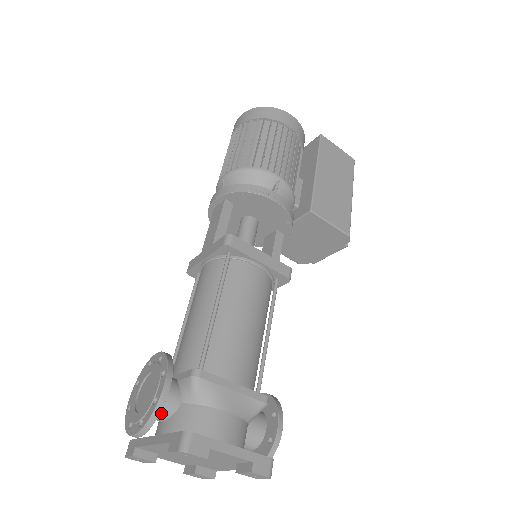
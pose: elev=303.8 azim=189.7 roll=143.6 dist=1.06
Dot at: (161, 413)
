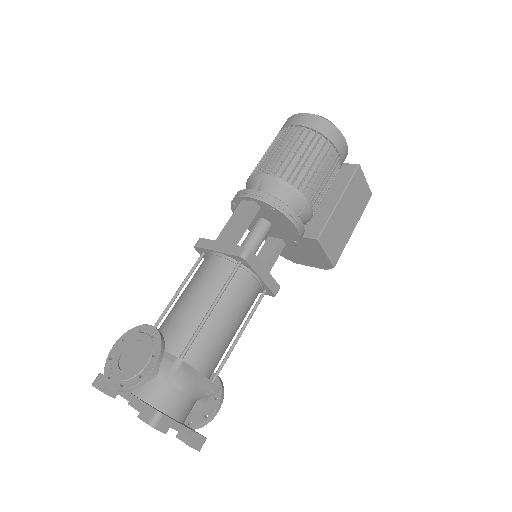
Dot at: occluded
